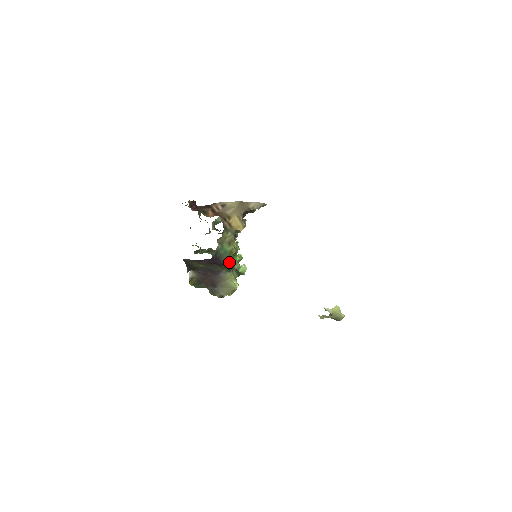
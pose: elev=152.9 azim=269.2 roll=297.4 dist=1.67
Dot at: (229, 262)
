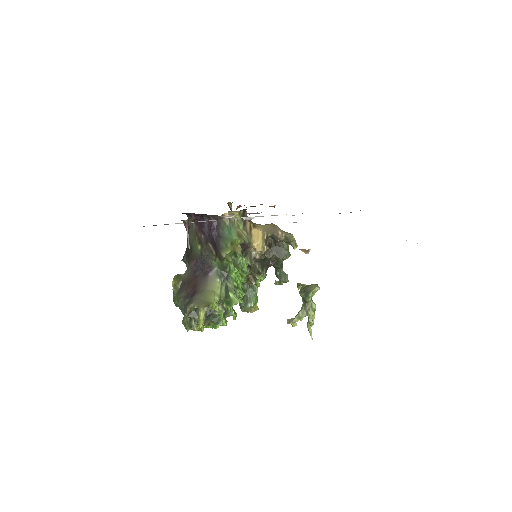
Dot at: (226, 249)
